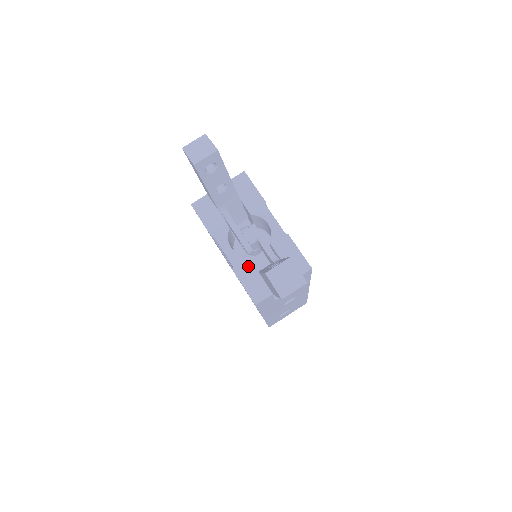
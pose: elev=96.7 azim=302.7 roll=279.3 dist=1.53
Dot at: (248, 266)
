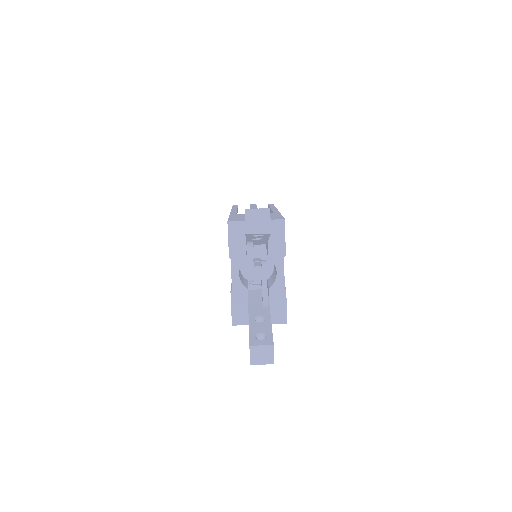
Dot at: (243, 296)
